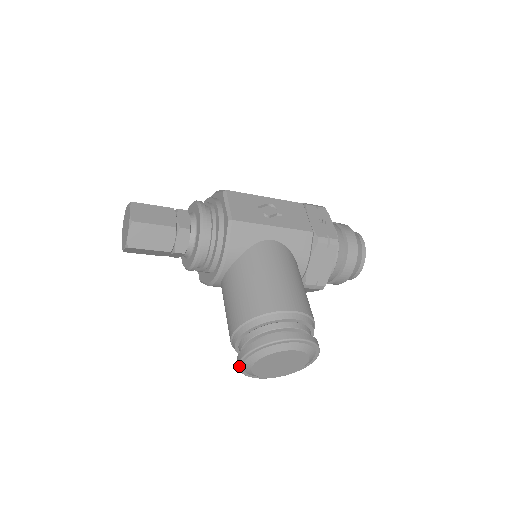
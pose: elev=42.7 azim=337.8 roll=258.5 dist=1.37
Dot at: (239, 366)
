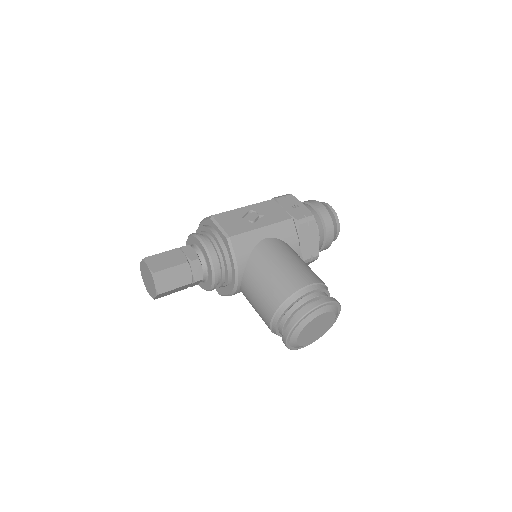
Dot at: (287, 345)
